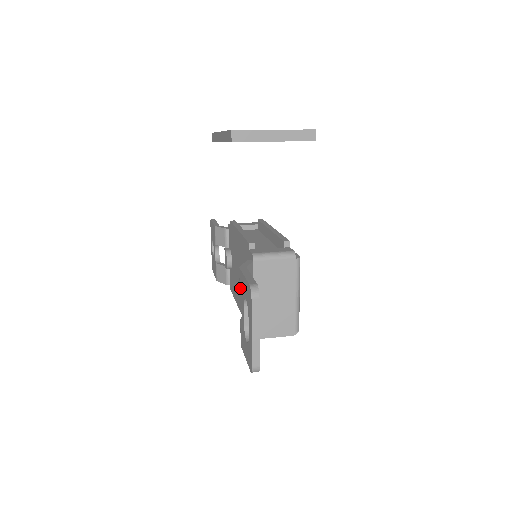
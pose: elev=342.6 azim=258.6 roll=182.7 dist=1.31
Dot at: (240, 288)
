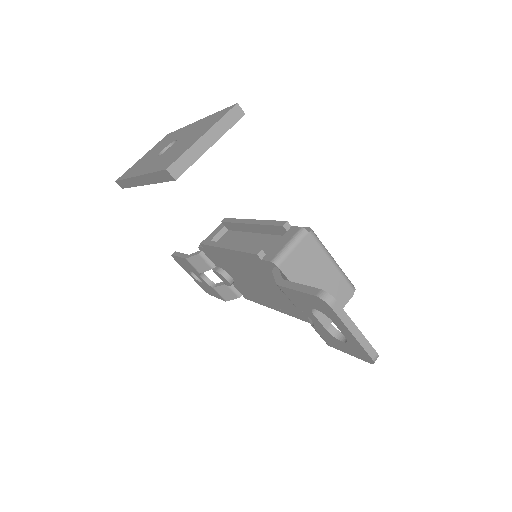
Dot at: (293, 302)
